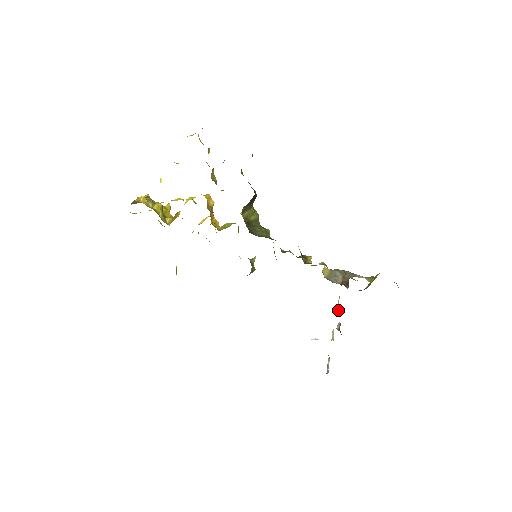
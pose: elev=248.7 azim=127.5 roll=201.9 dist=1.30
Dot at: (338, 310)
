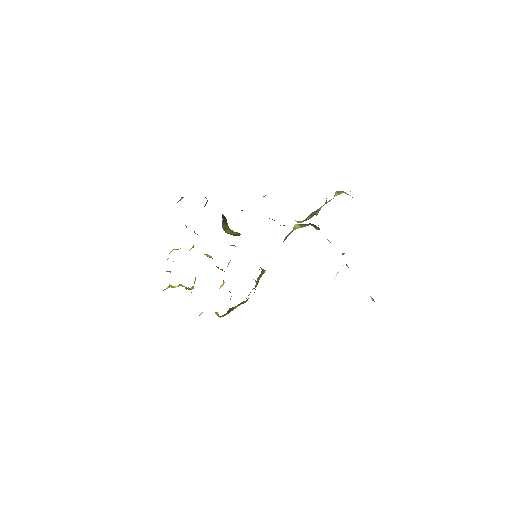
Dot at: occluded
